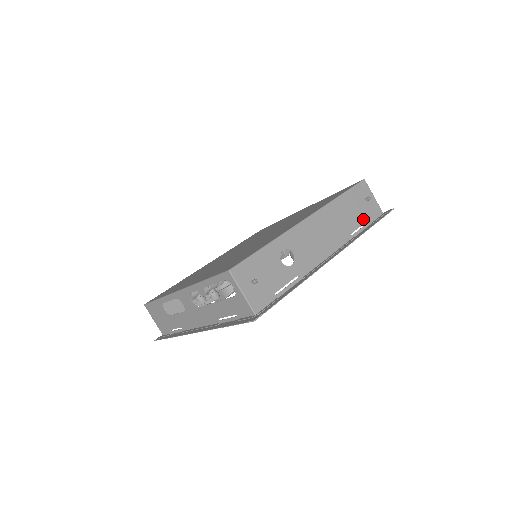
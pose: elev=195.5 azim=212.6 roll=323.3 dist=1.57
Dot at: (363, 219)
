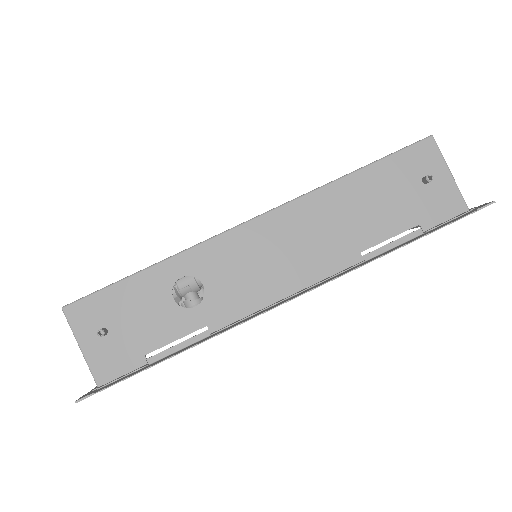
Dot at: (404, 222)
